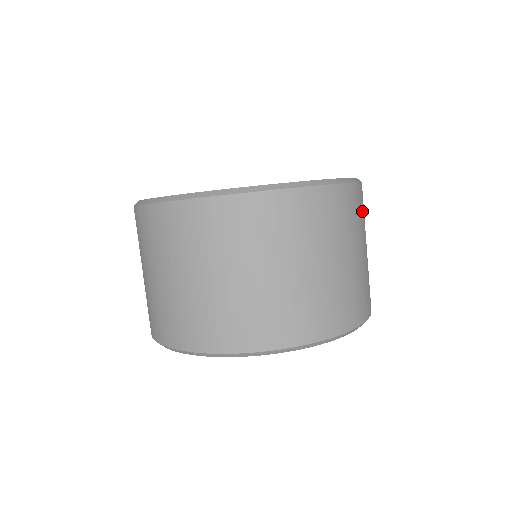
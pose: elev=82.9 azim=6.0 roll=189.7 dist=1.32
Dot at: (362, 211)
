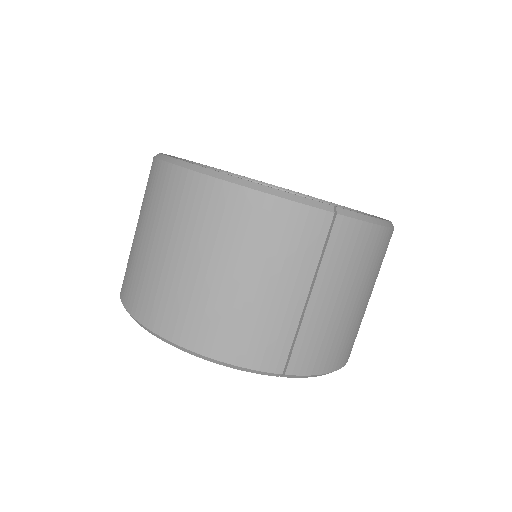
Dot at: (294, 241)
